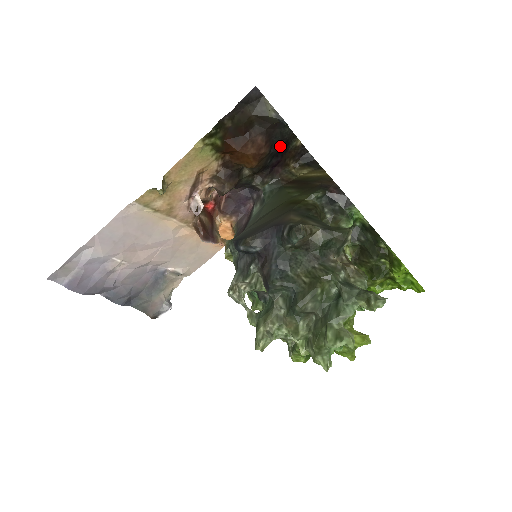
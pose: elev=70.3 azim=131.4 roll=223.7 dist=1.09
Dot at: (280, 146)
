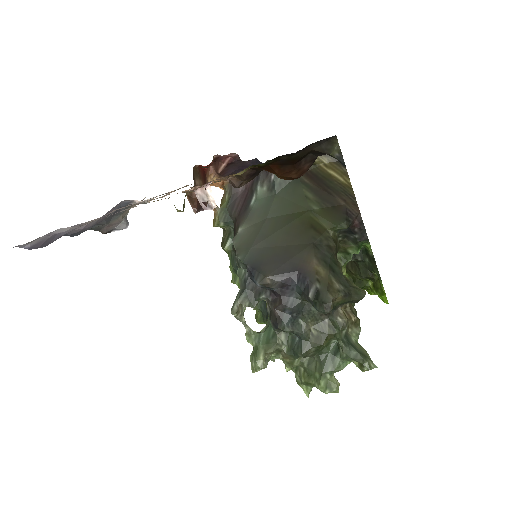
Dot at: occluded
